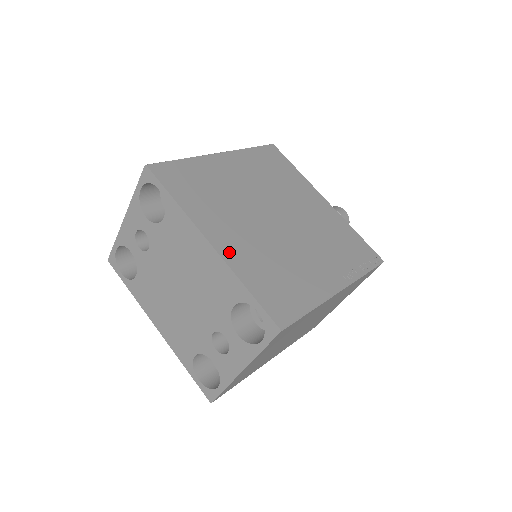
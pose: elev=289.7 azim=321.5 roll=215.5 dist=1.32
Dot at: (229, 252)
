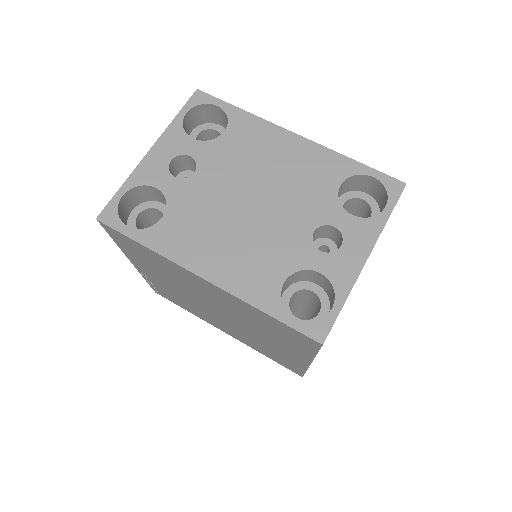
Dot at: occluded
